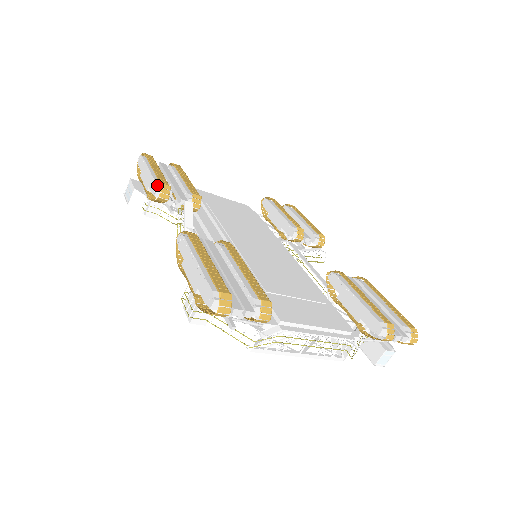
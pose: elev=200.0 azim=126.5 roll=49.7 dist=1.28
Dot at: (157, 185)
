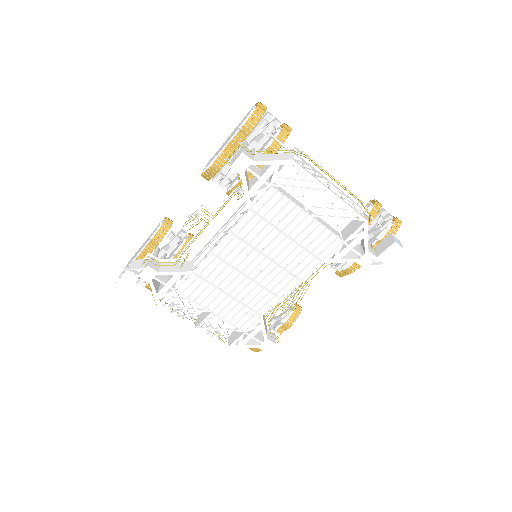
Dot at: occluded
